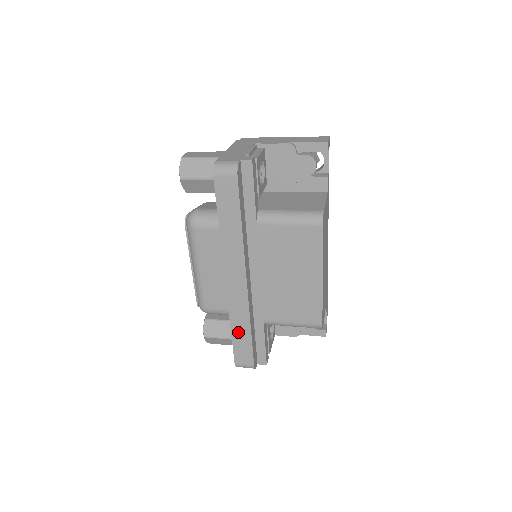
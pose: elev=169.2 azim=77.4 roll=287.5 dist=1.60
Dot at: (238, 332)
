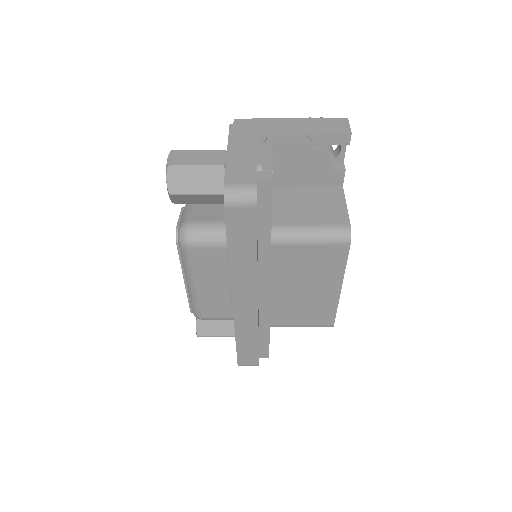
Dot at: (244, 342)
